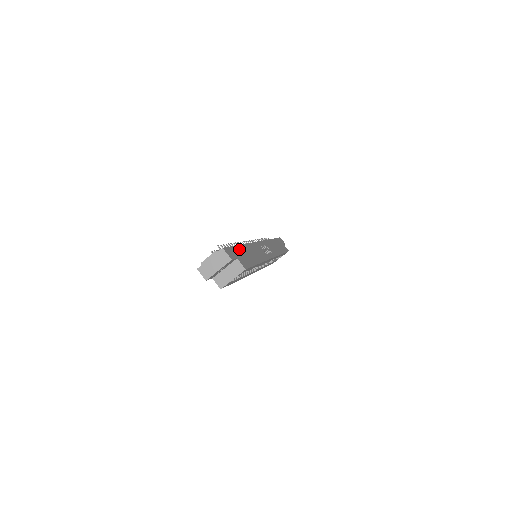
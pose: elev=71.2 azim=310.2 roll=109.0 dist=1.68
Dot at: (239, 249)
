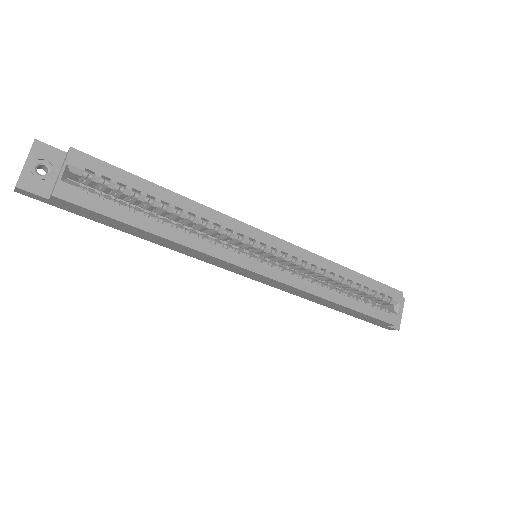
Dot at: occluded
